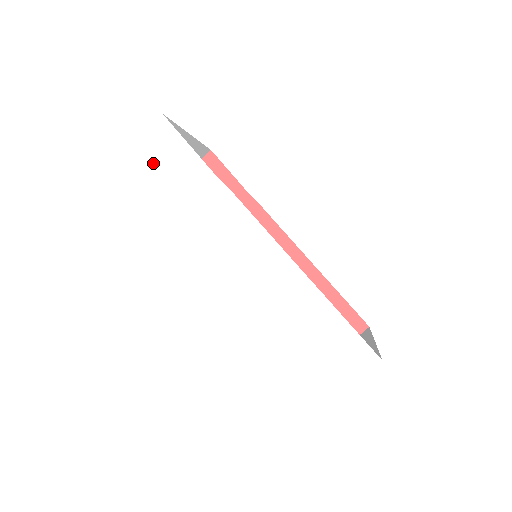
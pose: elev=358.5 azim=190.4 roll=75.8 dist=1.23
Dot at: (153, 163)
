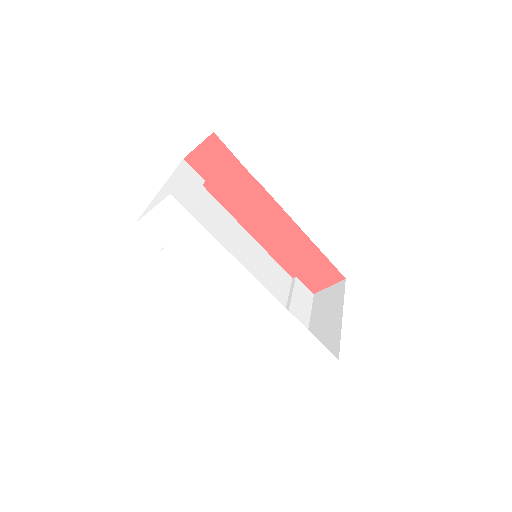
Dot at: (167, 228)
